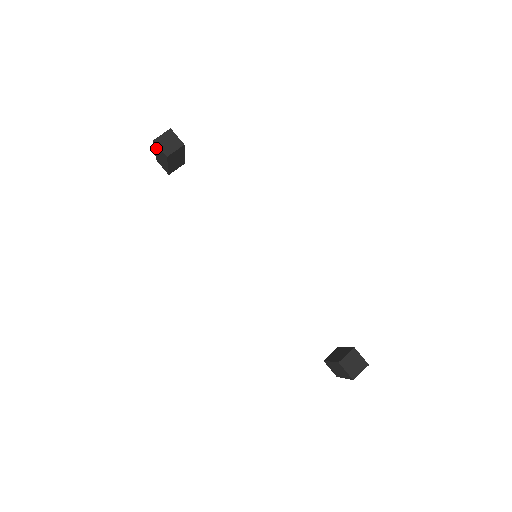
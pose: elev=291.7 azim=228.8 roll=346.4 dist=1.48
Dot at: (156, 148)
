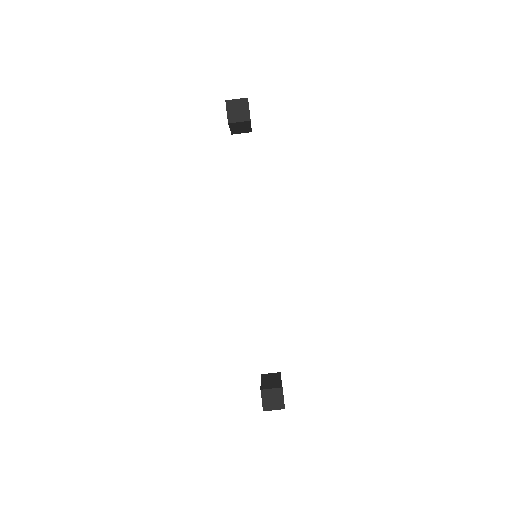
Dot at: occluded
